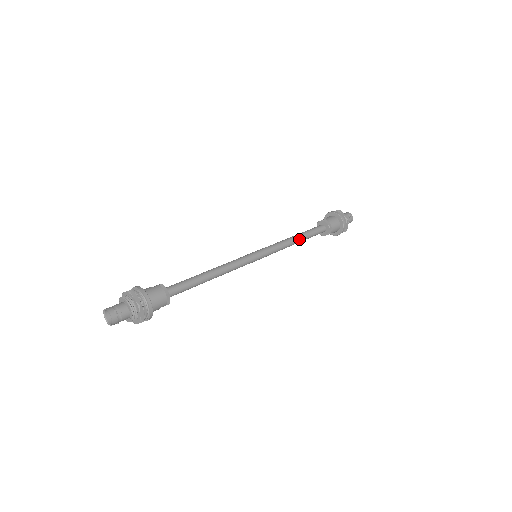
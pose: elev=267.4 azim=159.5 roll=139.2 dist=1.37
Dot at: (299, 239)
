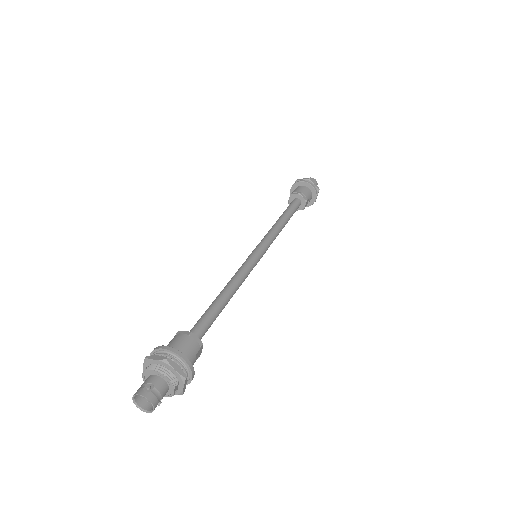
Dot at: (283, 220)
